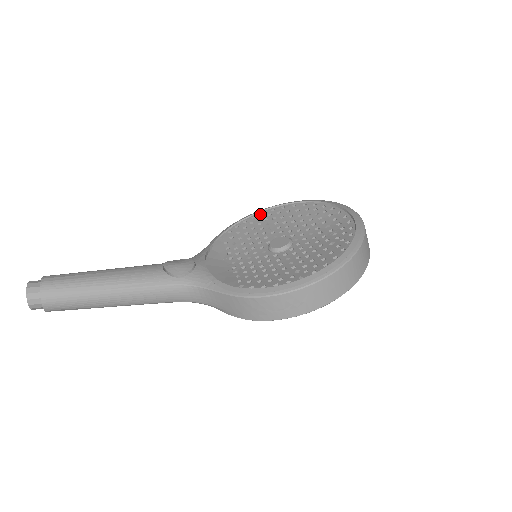
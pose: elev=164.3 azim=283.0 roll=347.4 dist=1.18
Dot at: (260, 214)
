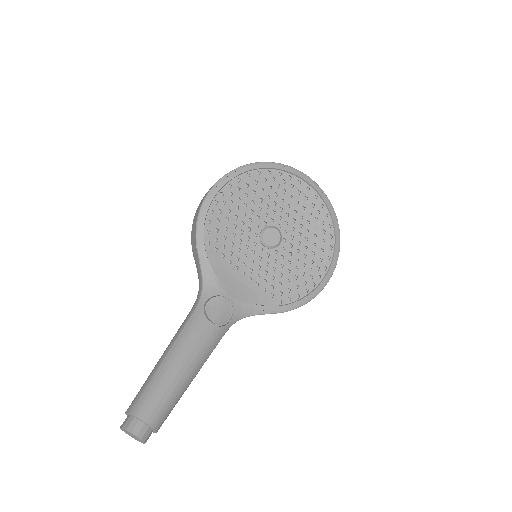
Dot at: (220, 196)
